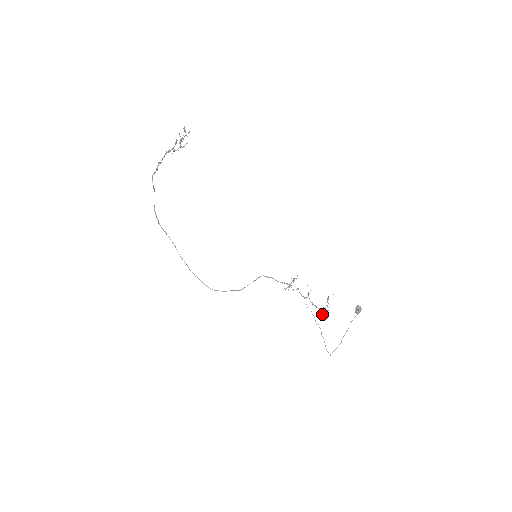
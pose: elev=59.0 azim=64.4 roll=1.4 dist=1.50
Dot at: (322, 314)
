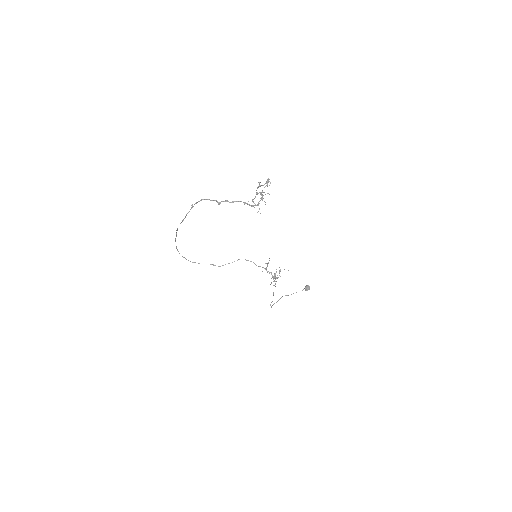
Dot at: occluded
